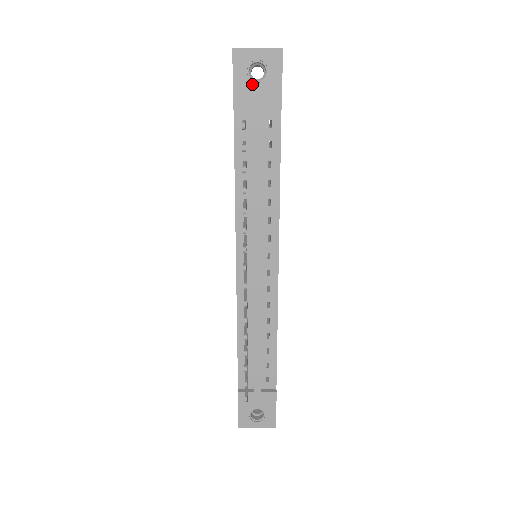
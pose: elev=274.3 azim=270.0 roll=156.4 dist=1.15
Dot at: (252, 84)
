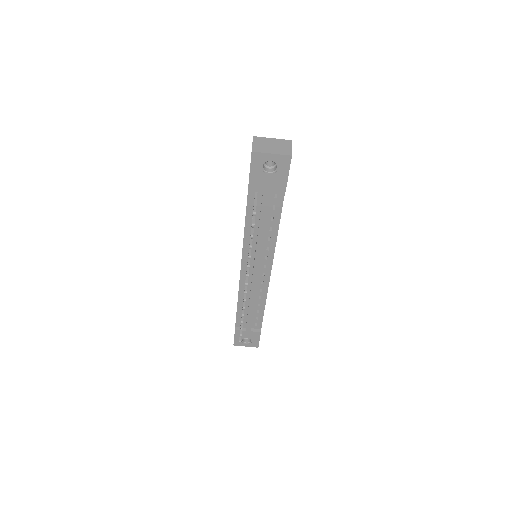
Dot at: (265, 174)
